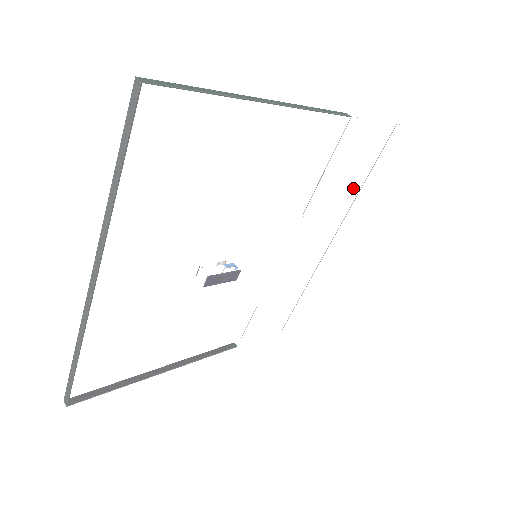
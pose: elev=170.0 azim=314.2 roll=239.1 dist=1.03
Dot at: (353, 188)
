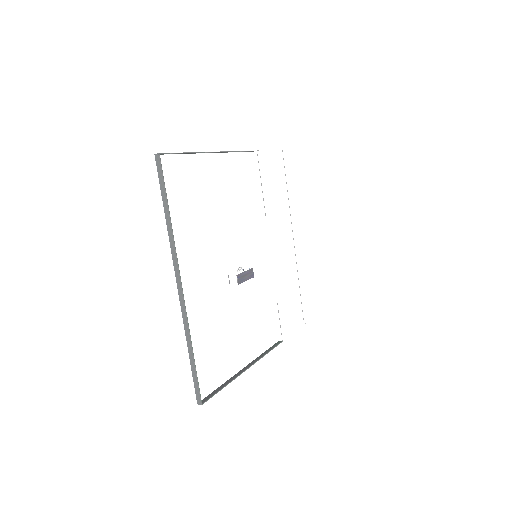
Dot at: (284, 196)
